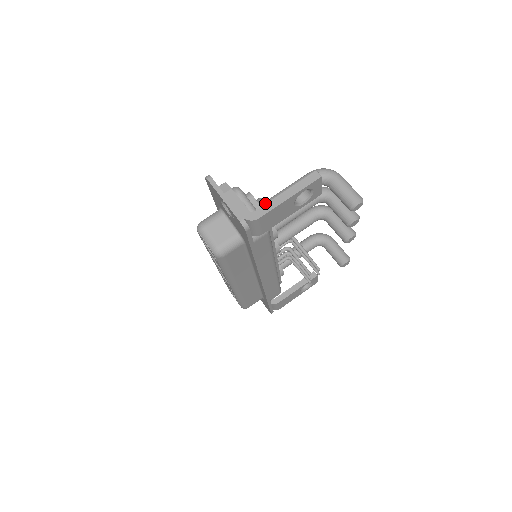
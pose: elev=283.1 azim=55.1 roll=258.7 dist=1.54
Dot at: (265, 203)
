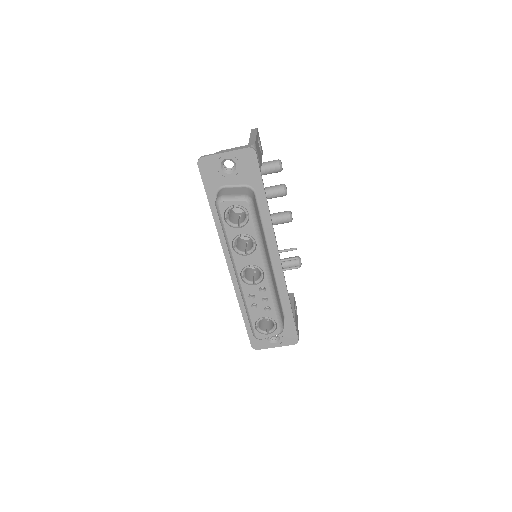
Dot at: occluded
